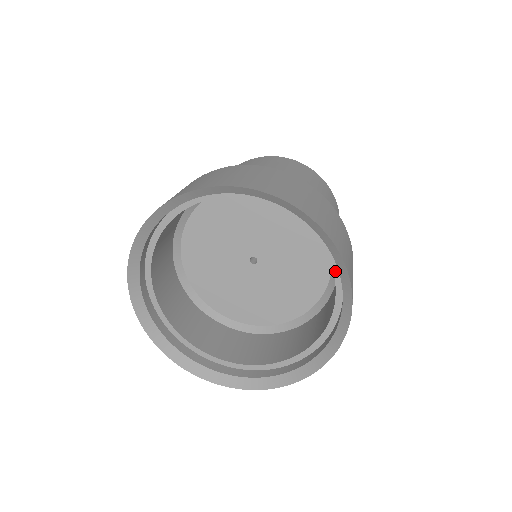
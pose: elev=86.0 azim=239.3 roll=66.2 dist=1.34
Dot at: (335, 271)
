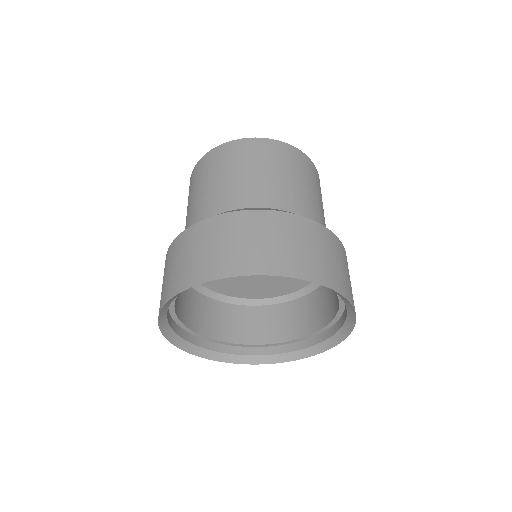
Dot at: occluded
